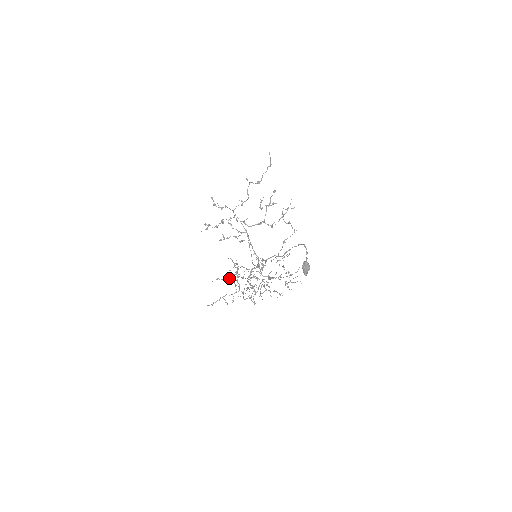
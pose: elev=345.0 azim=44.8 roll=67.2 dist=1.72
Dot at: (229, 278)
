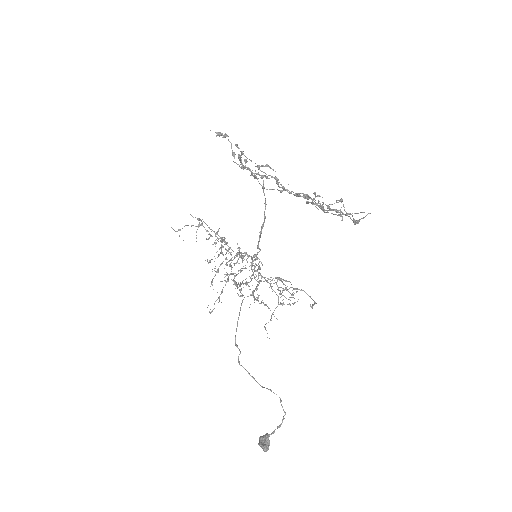
Dot at: (213, 231)
